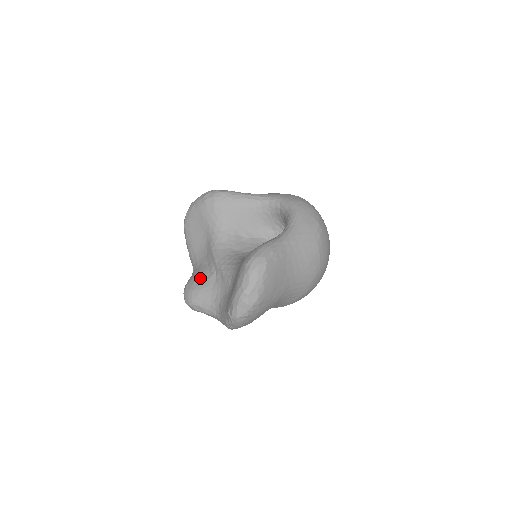
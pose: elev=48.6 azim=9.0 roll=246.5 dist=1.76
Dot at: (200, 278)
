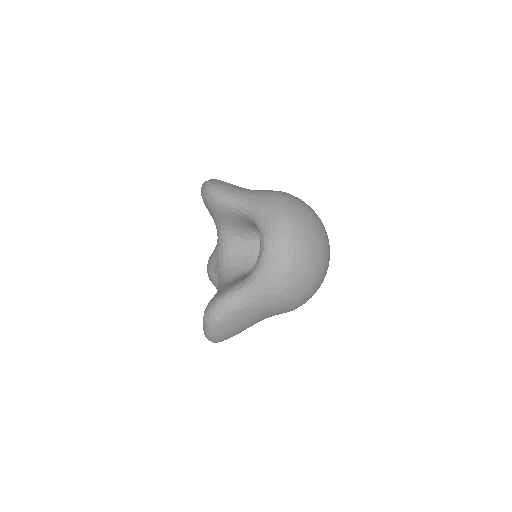
Dot at: (212, 264)
